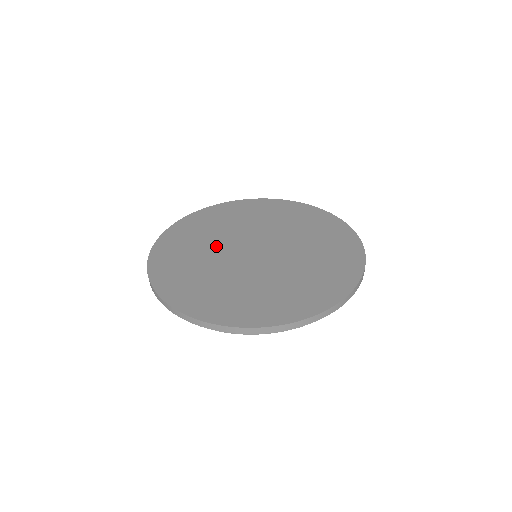
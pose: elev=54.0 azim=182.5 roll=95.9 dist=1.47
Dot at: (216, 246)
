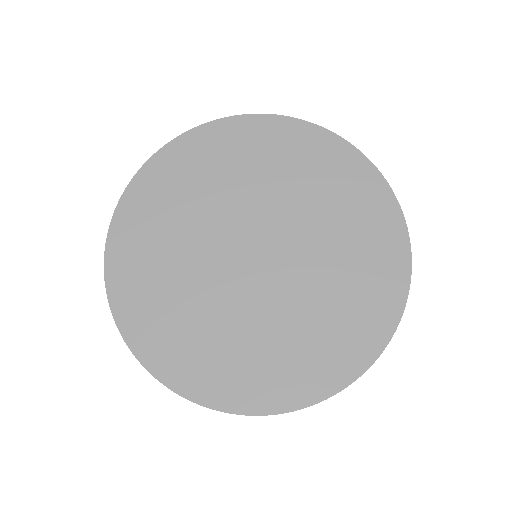
Dot at: (200, 276)
